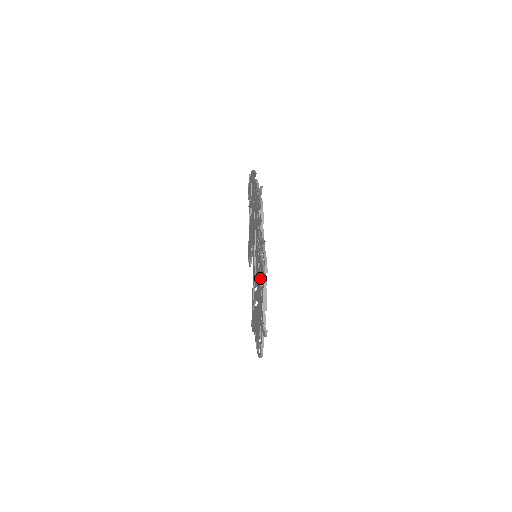
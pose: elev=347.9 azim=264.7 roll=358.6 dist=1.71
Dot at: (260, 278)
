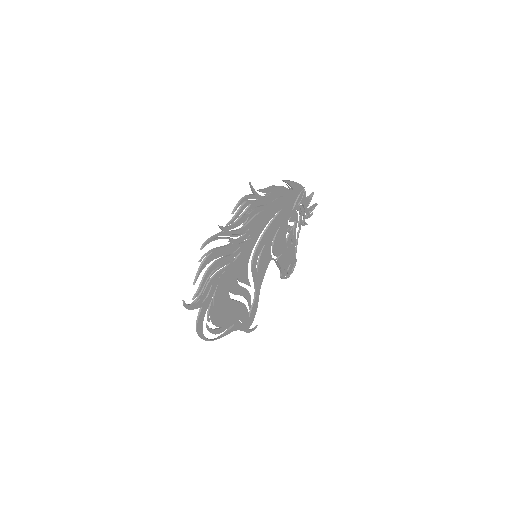
Dot at: (221, 264)
